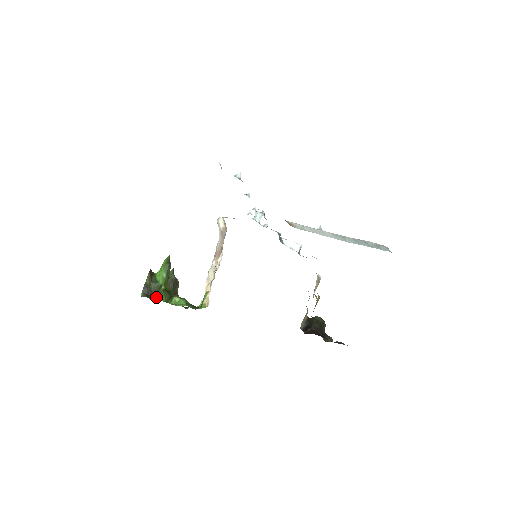
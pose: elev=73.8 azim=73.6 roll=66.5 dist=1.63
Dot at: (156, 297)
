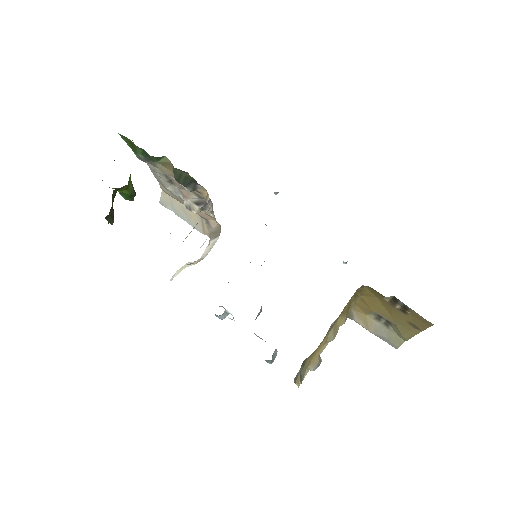
Dot at: occluded
